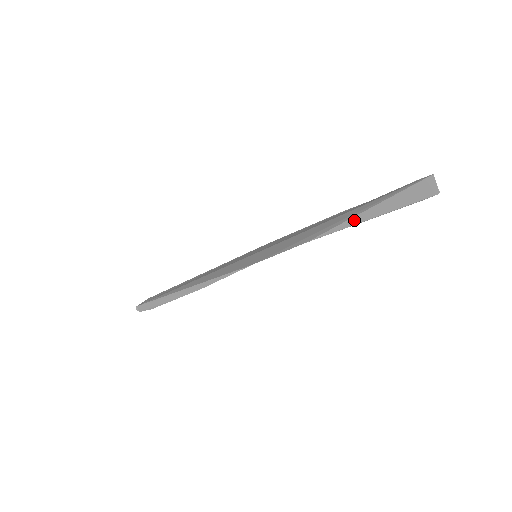
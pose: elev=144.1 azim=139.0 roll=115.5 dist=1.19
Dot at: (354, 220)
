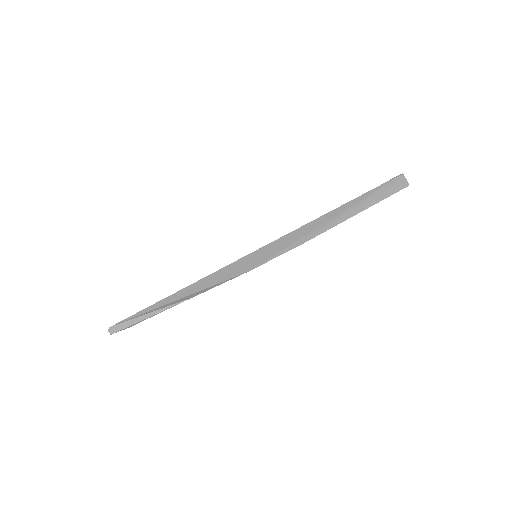
Dot at: (345, 217)
